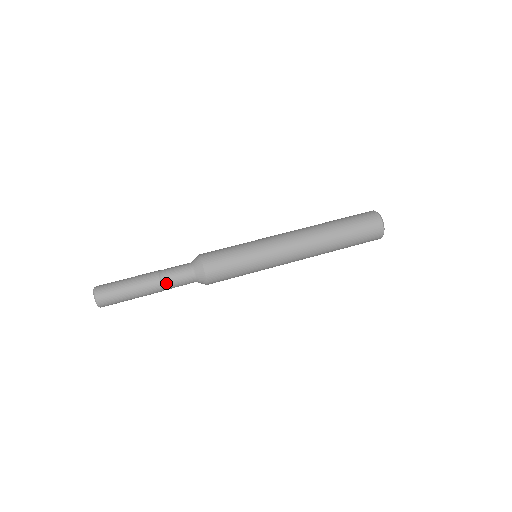
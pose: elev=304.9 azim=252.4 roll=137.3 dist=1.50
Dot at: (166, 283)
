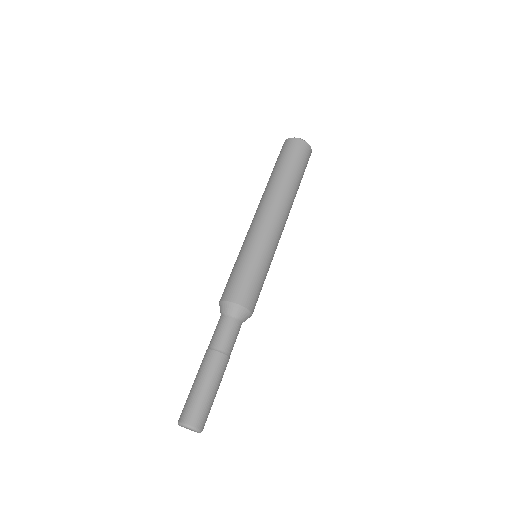
Dot at: (230, 352)
